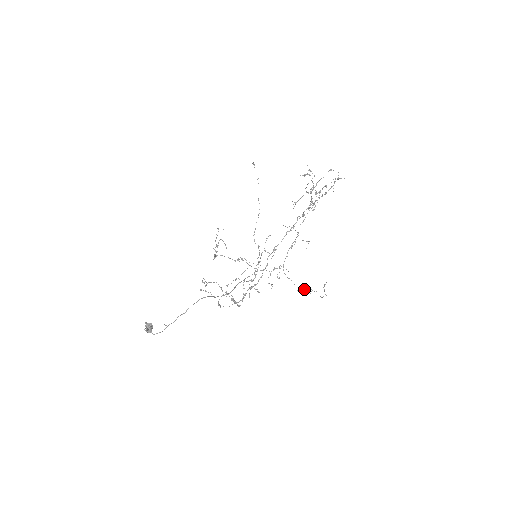
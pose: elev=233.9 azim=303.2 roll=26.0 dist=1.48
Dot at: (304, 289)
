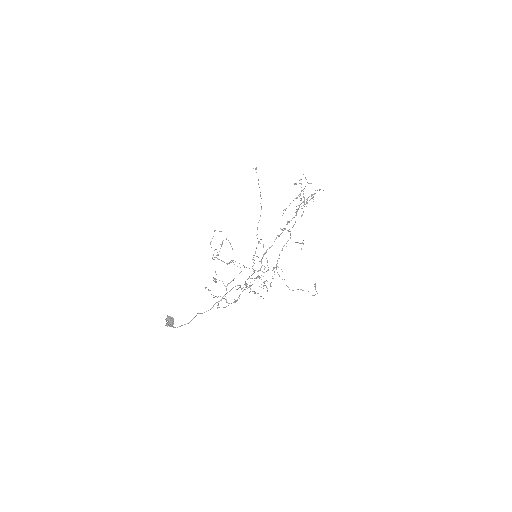
Dot at: occluded
